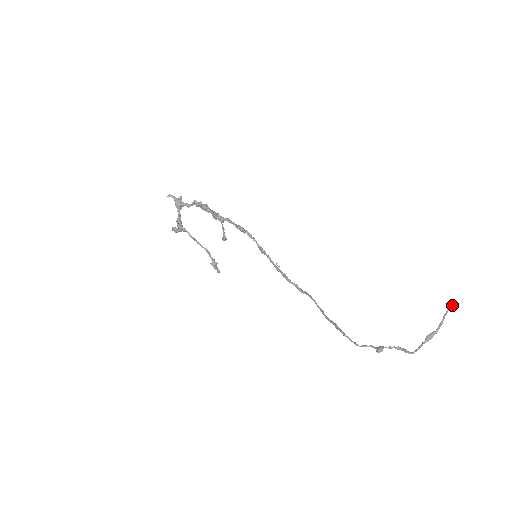
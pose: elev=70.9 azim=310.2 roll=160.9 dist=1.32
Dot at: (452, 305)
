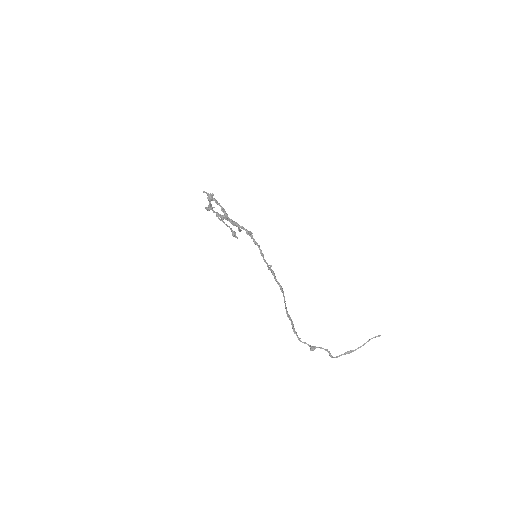
Dot at: (377, 336)
